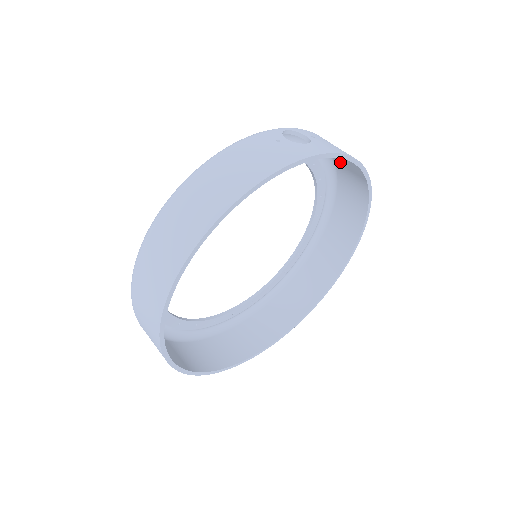
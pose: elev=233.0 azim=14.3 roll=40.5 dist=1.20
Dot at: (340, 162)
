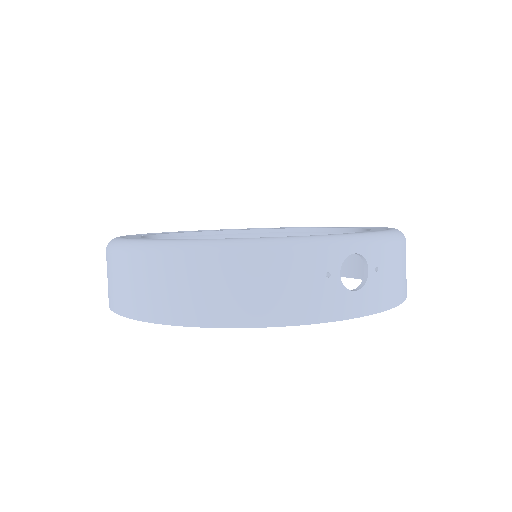
Dot at: occluded
